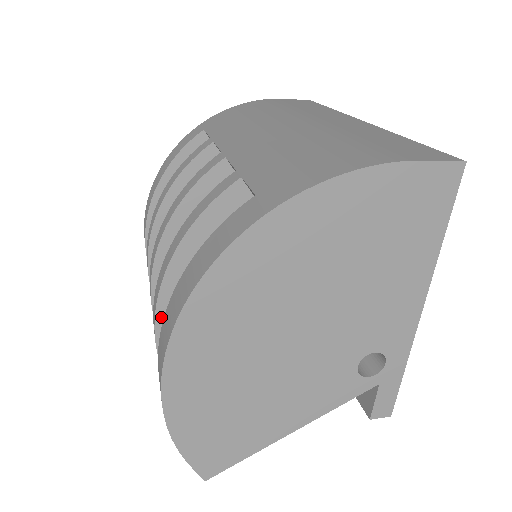
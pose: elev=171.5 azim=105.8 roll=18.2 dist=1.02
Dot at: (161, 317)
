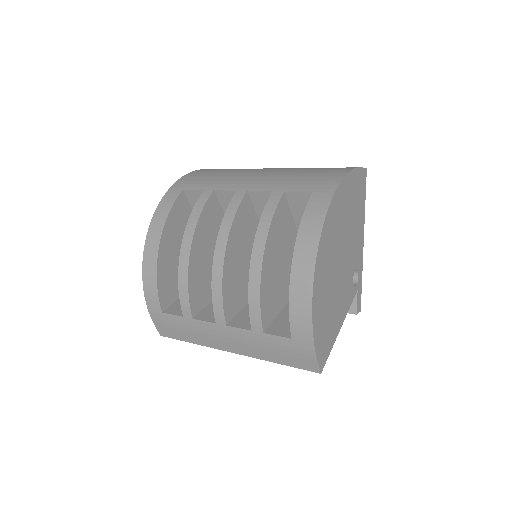
Dot at: (262, 286)
